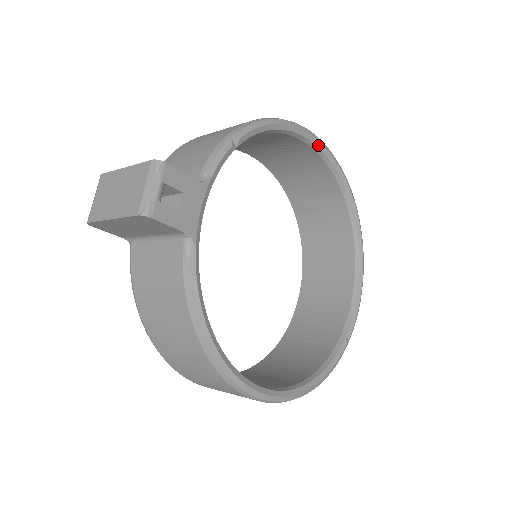
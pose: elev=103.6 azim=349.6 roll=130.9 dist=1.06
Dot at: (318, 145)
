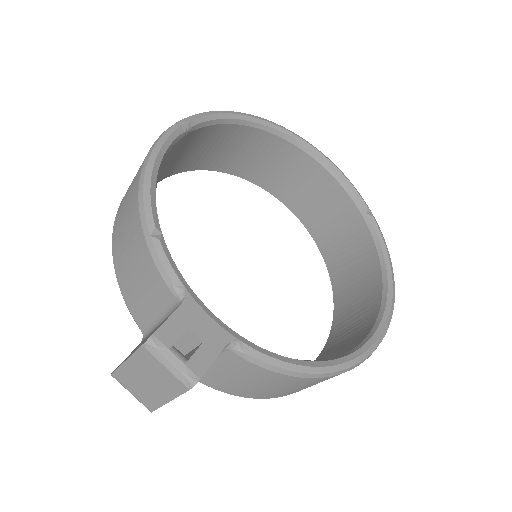
Dot at: (190, 126)
